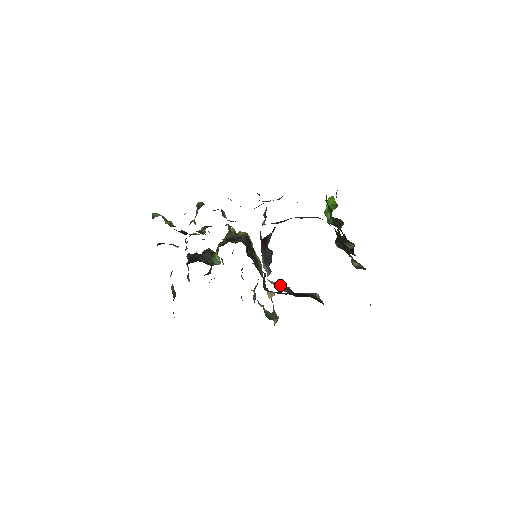
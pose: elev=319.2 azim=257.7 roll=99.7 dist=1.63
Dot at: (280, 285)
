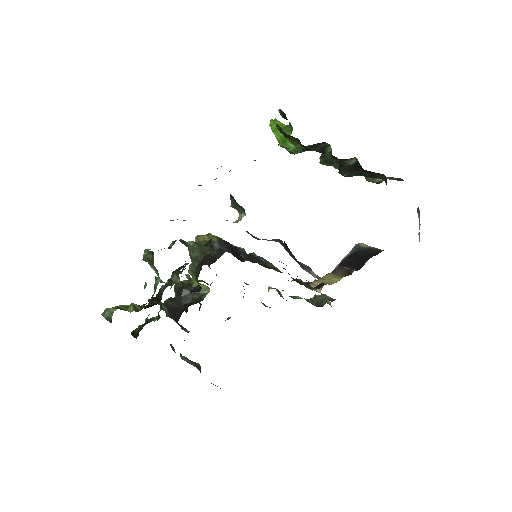
Dot at: (331, 274)
